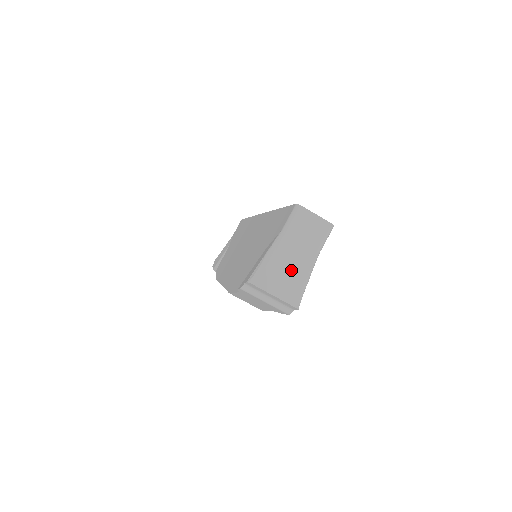
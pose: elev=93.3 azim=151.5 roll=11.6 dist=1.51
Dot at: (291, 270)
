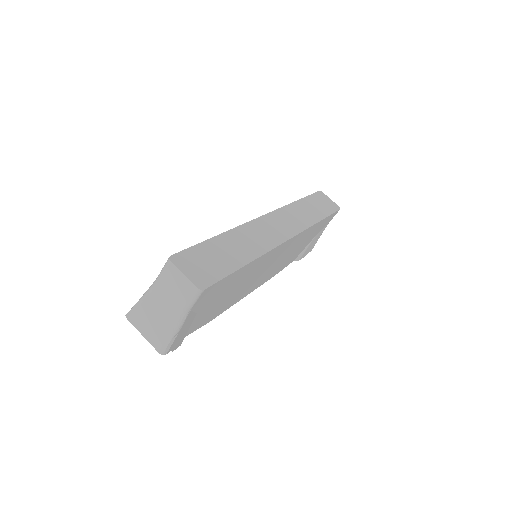
Dot at: (159, 318)
